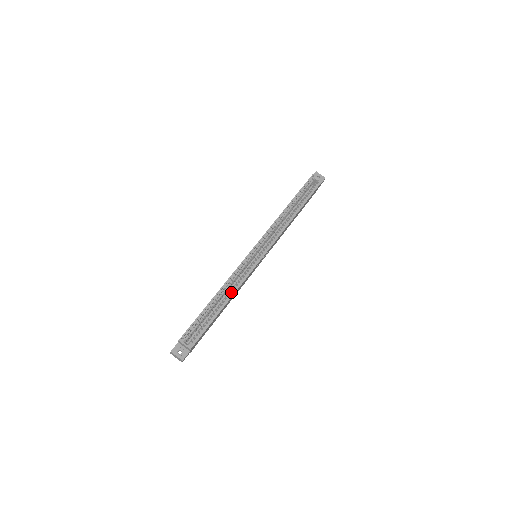
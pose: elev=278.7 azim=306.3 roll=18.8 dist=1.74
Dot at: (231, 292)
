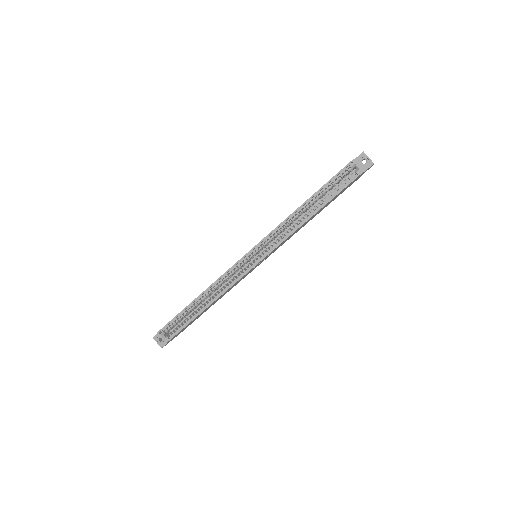
Dot at: occluded
